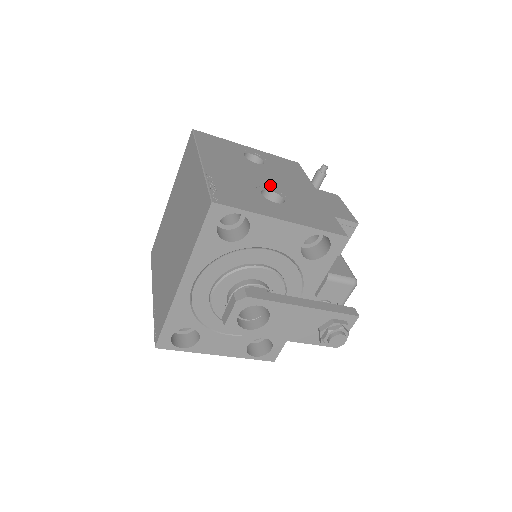
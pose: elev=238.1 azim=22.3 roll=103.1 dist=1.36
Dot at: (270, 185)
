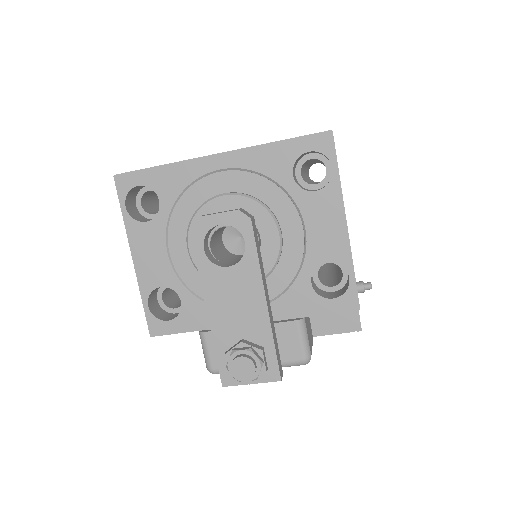
Dot at: occluded
